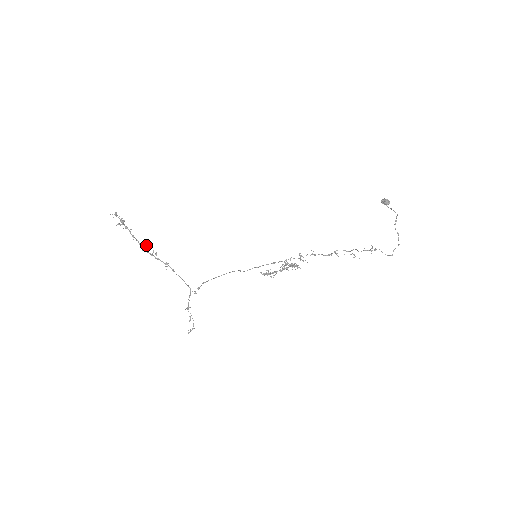
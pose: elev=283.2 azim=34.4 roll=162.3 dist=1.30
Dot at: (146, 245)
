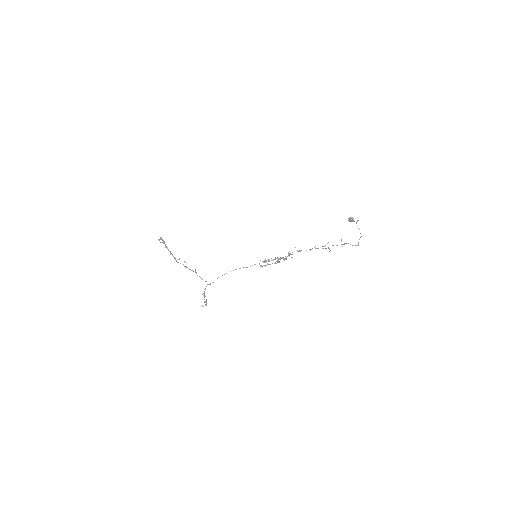
Dot at: (179, 259)
